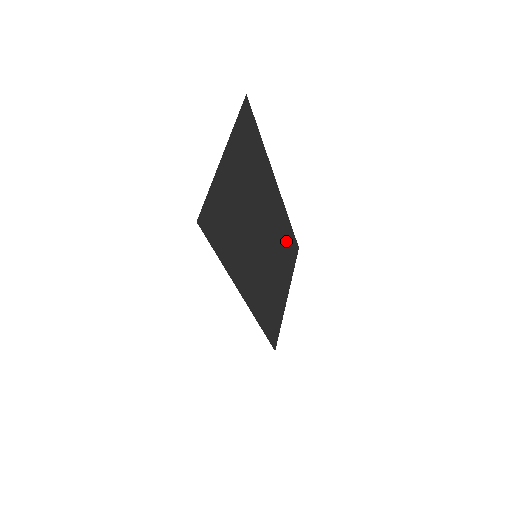
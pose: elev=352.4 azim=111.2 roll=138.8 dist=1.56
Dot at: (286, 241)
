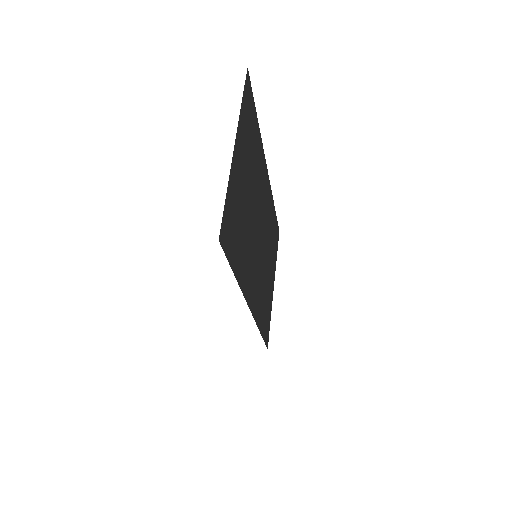
Dot at: (272, 228)
